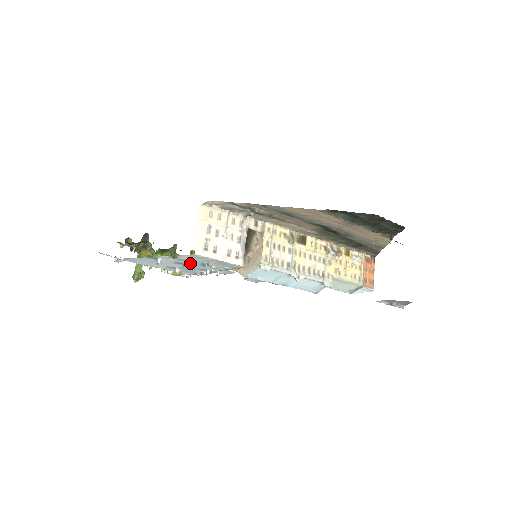
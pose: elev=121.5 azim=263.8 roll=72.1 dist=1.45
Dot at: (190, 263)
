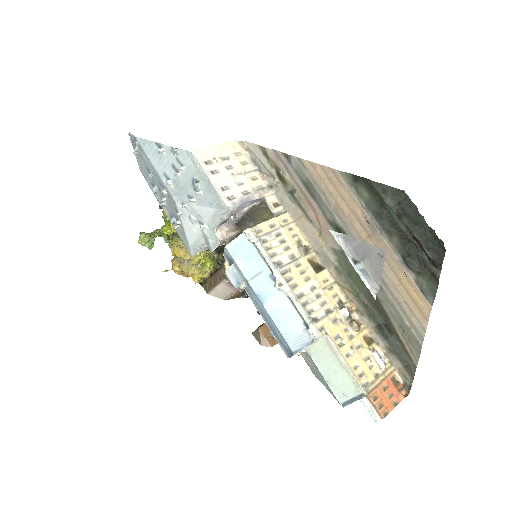
Dot at: (184, 174)
